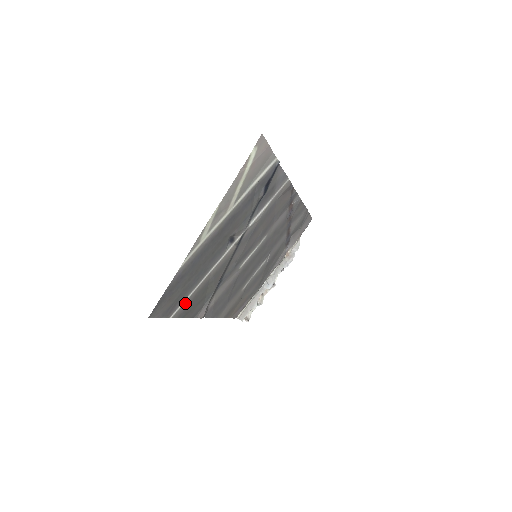
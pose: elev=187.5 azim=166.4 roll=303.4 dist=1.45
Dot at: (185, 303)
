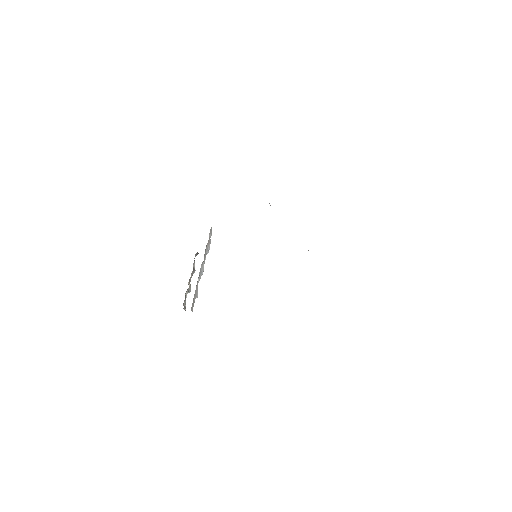
Dot at: occluded
